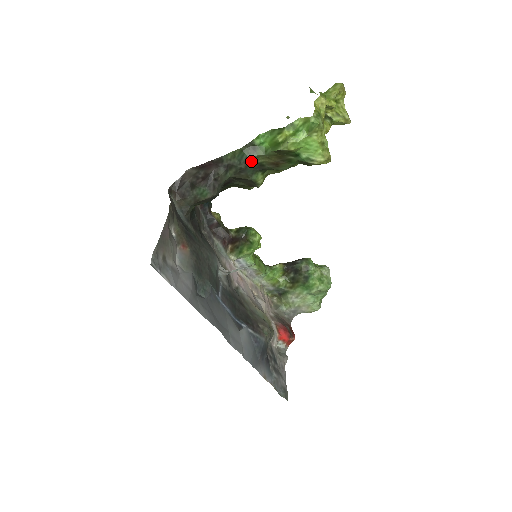
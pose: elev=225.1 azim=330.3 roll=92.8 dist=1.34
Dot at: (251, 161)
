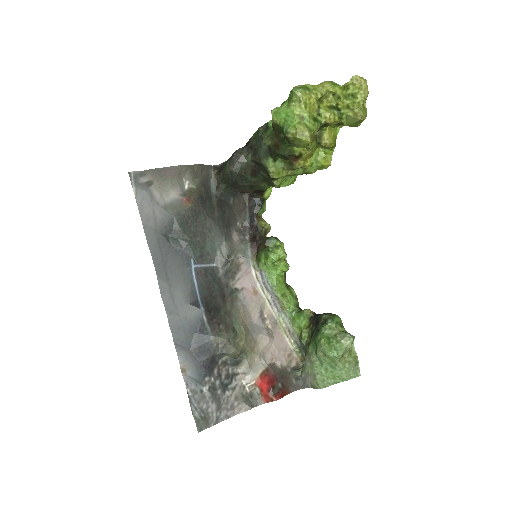
Dot at: (262, 141)
